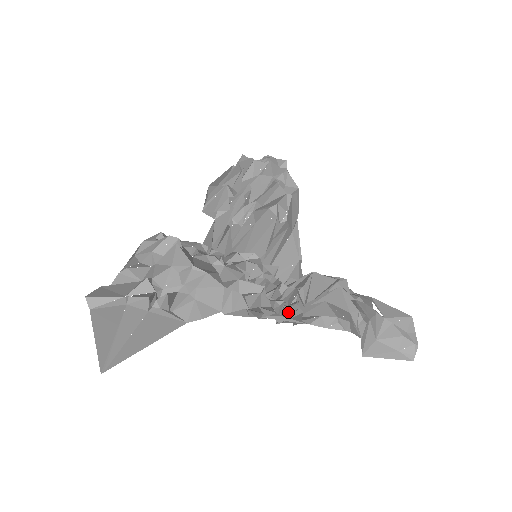
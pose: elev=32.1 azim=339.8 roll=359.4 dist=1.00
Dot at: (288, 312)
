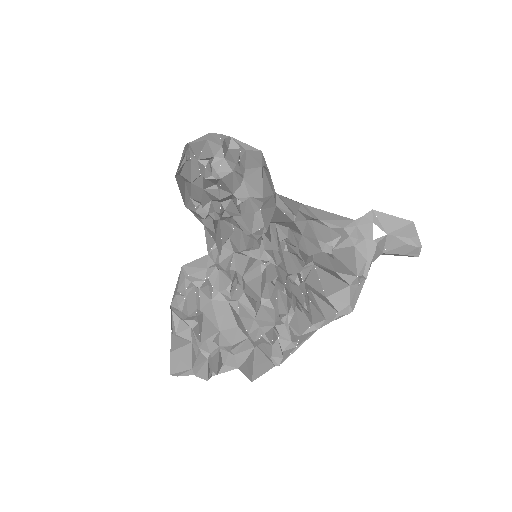
Dot at: occluded
